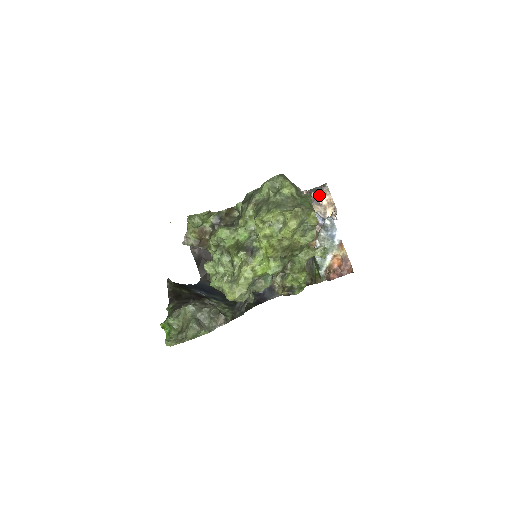
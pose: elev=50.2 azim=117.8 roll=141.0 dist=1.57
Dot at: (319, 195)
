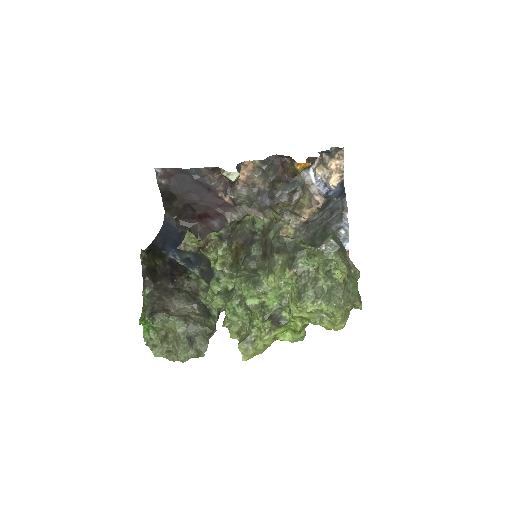
Dot at: (330, 157)
